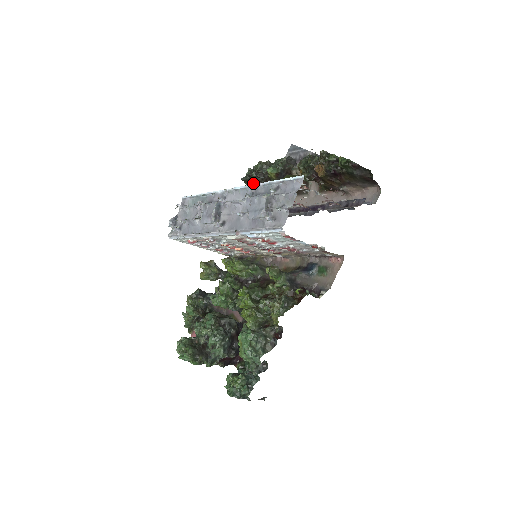
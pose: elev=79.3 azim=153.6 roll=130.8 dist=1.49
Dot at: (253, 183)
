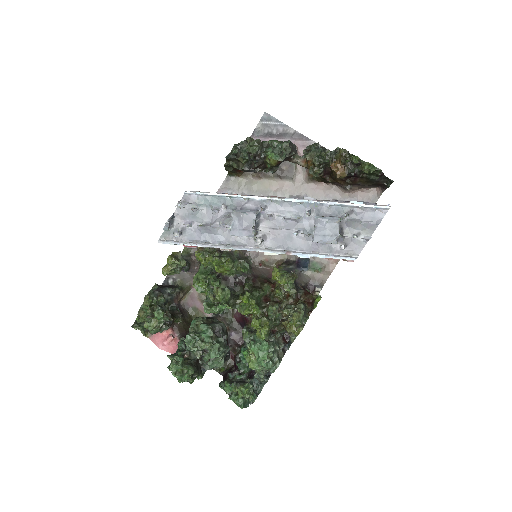
Dot at: (240, 164)
